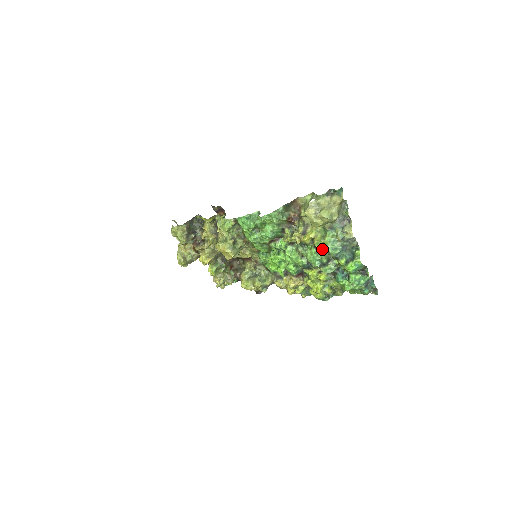
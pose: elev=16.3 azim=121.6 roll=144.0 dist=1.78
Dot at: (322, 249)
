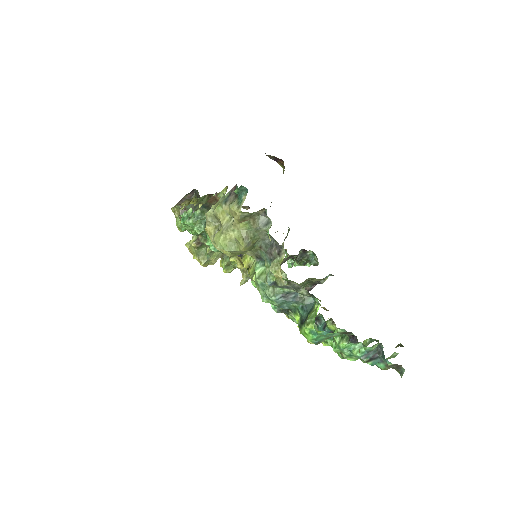
Dot at: occluded
